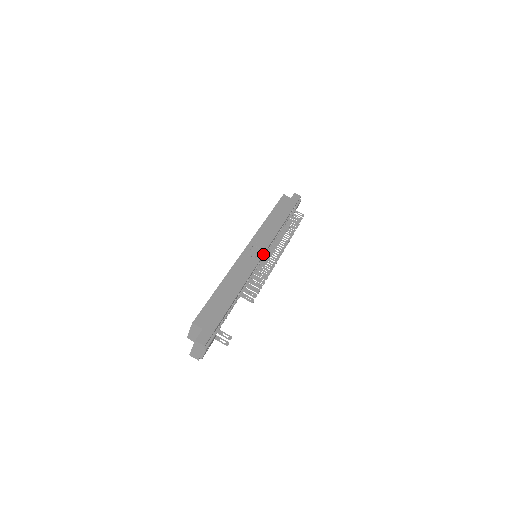
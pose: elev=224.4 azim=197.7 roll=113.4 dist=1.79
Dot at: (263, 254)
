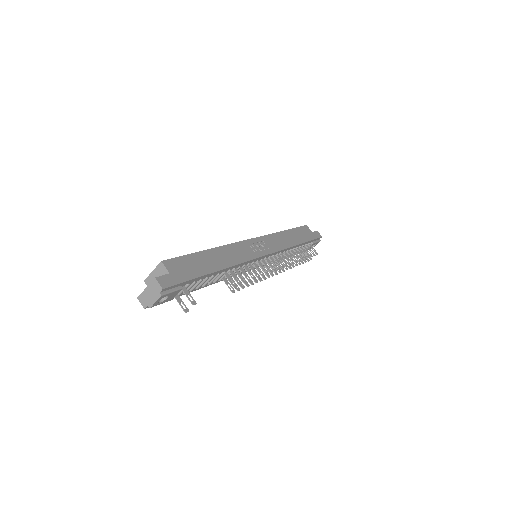
Dot at: (266, 254)
